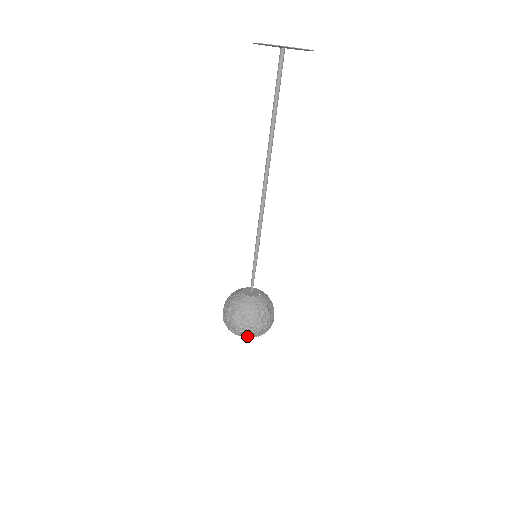
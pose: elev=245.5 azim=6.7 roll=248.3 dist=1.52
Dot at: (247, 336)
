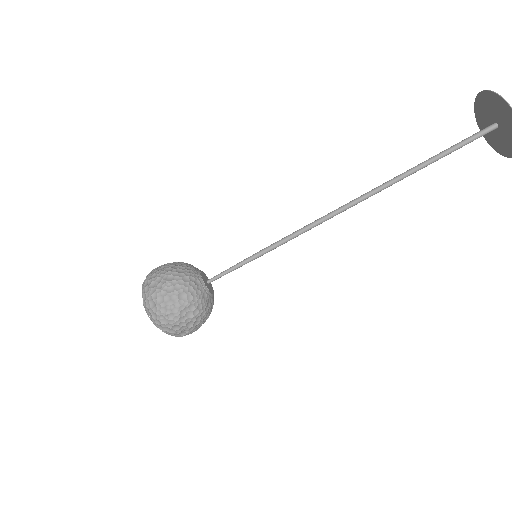
Dot at: (170, 334)
